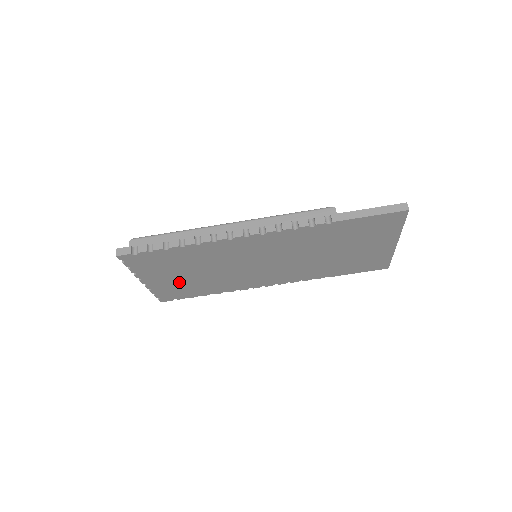
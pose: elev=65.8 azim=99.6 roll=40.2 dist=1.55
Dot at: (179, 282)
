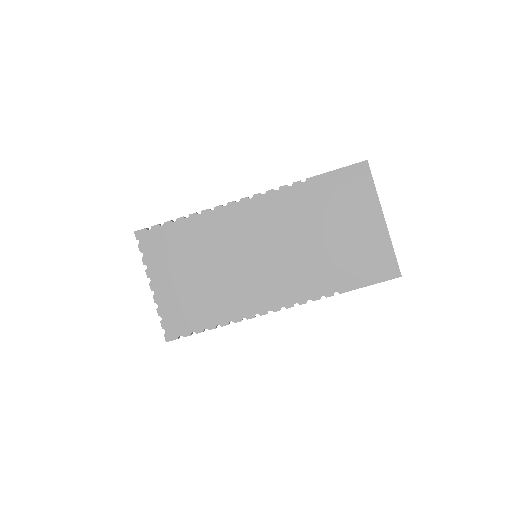
Dot at: (184, 291)
